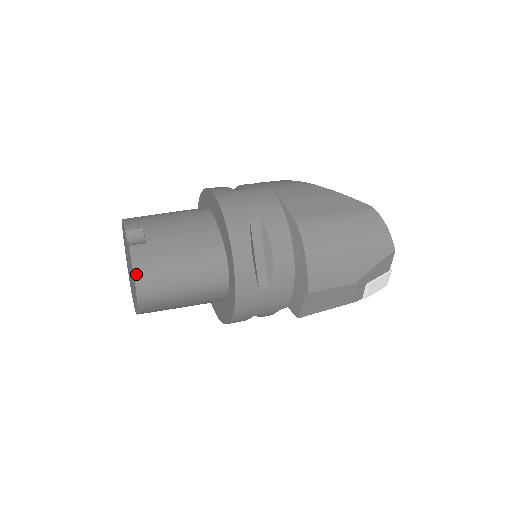
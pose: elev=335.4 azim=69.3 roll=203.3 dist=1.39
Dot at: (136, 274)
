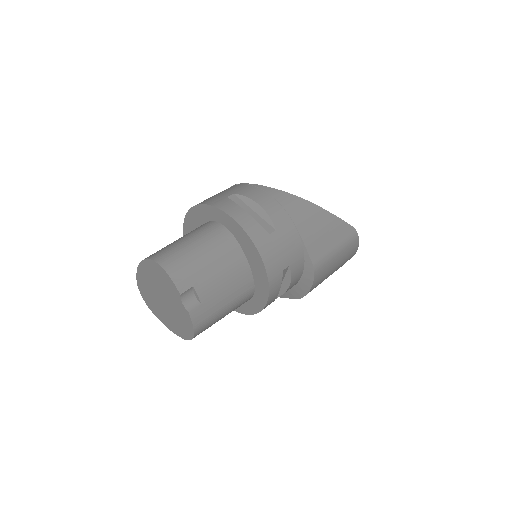
Dot at: (196, 333)
